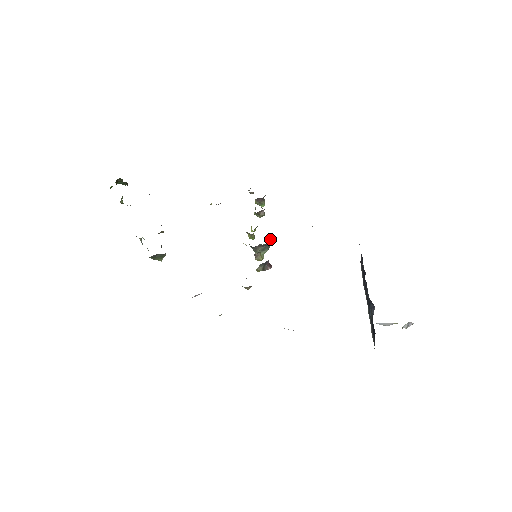
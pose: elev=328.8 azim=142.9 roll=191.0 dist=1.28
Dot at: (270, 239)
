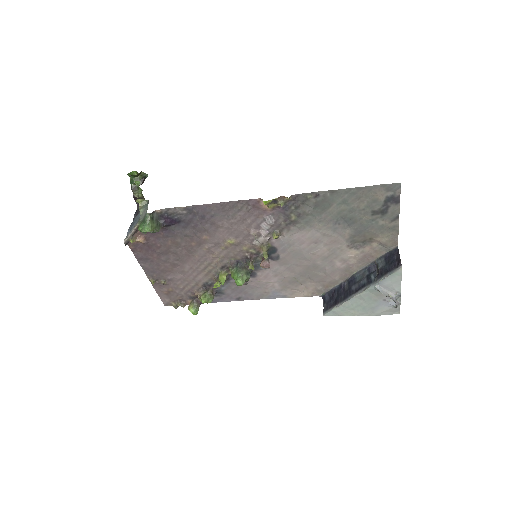
Dot at: occluded
